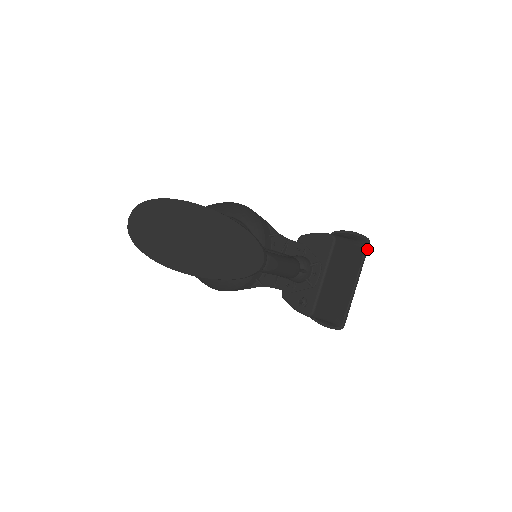
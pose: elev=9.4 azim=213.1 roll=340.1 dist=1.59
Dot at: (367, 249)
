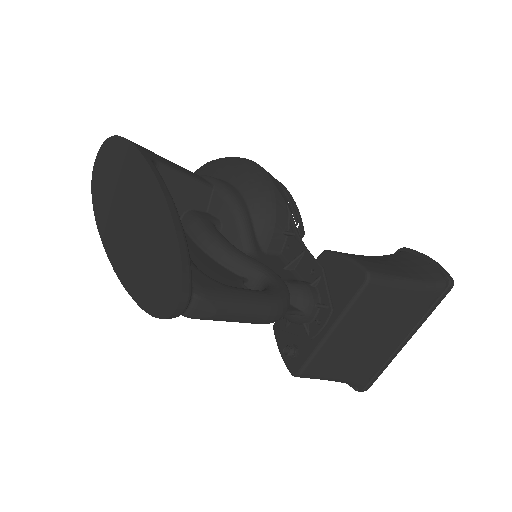
Dot at: (443, 296)
